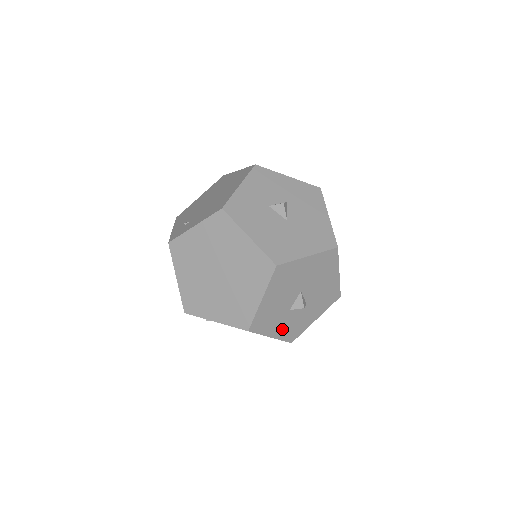
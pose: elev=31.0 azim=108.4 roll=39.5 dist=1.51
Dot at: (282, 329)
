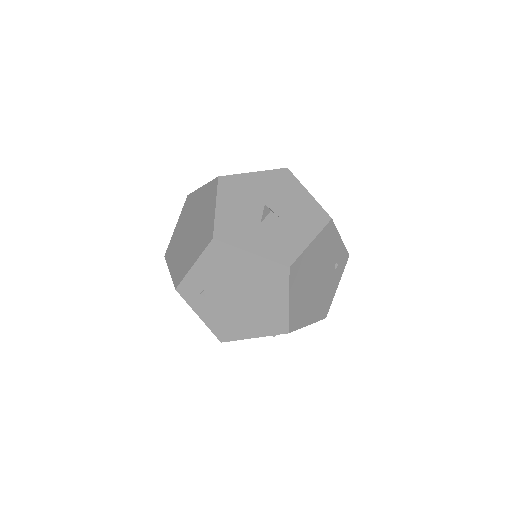
Dot at: (263, 245)
